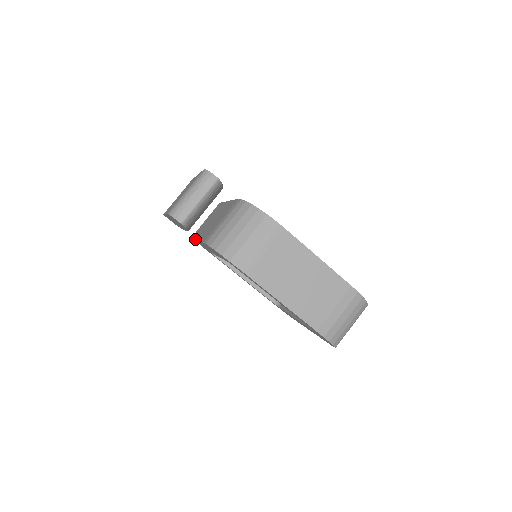
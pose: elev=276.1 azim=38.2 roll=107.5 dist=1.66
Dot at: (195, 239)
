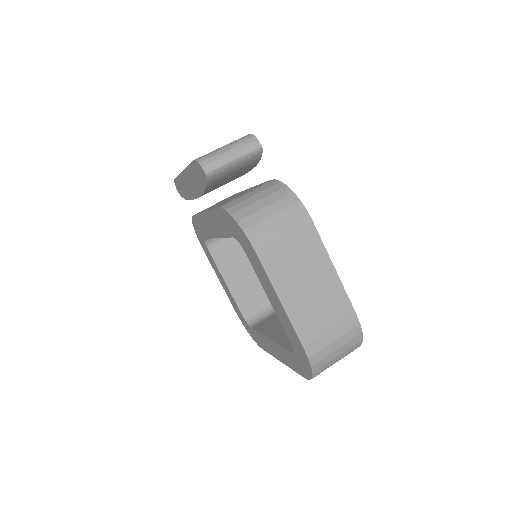
Dot at: (198, 215)
